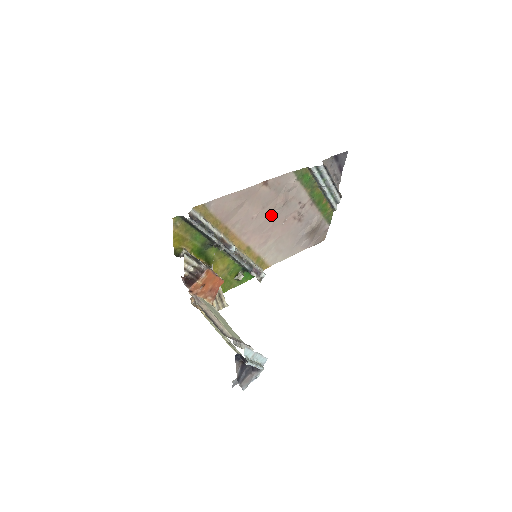
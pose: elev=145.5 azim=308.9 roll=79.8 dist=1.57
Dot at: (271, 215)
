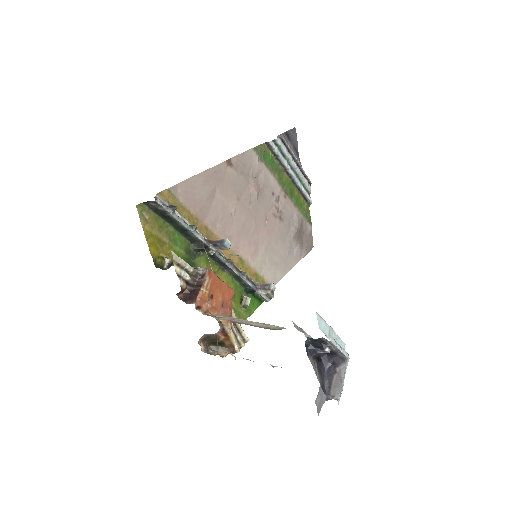
Dot at: (249, 210)
